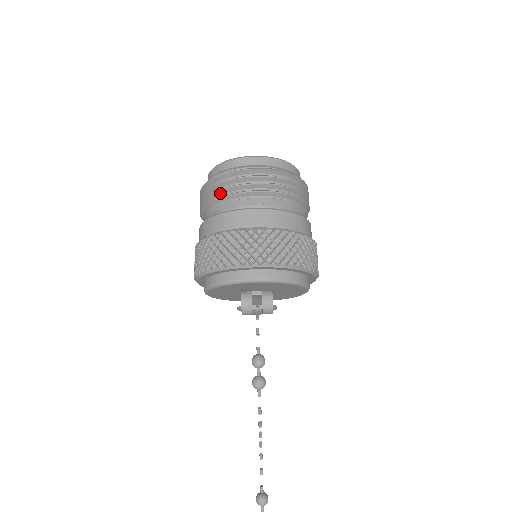
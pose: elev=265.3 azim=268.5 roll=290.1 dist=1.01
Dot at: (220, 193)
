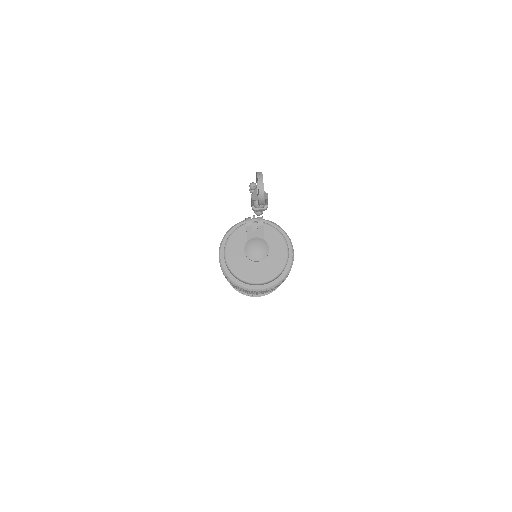
Dot at: occluded
